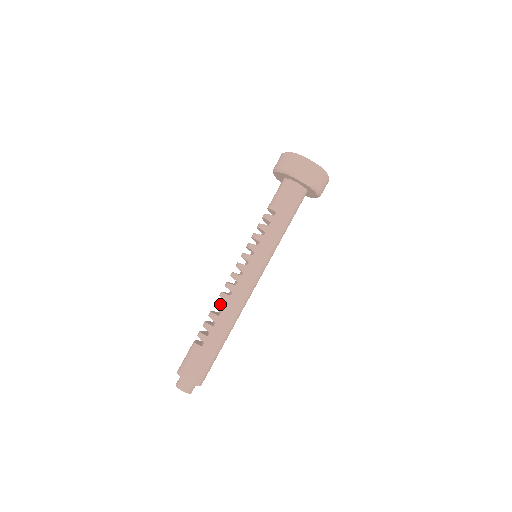
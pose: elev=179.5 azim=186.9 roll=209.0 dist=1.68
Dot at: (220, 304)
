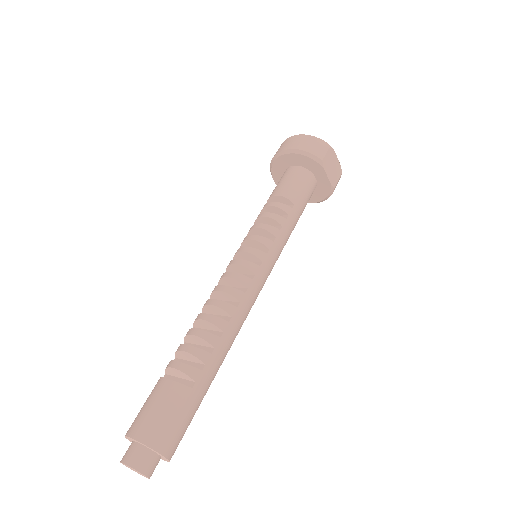
Dot at: (221, 318)
